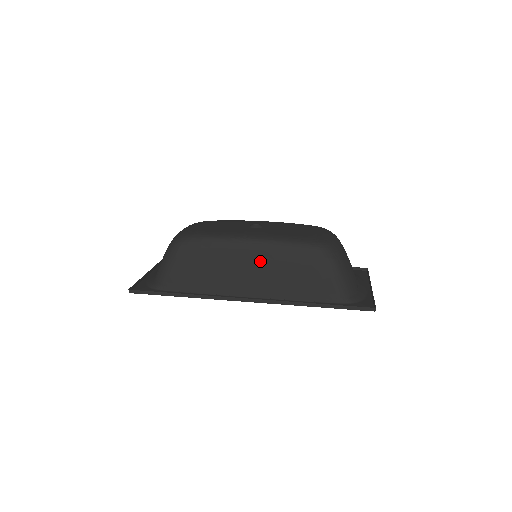
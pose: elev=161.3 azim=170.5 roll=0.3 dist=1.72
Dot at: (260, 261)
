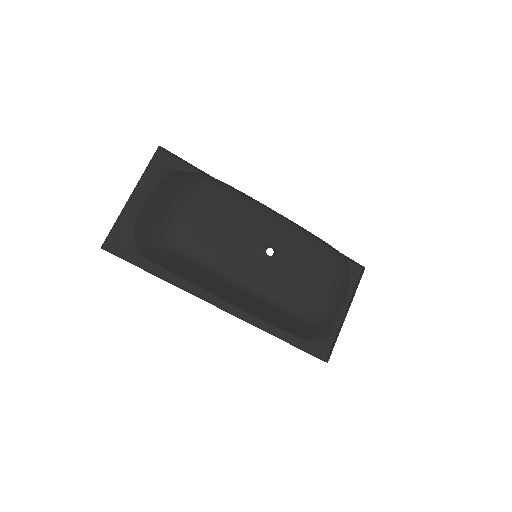
Dot at: (251, 301)
